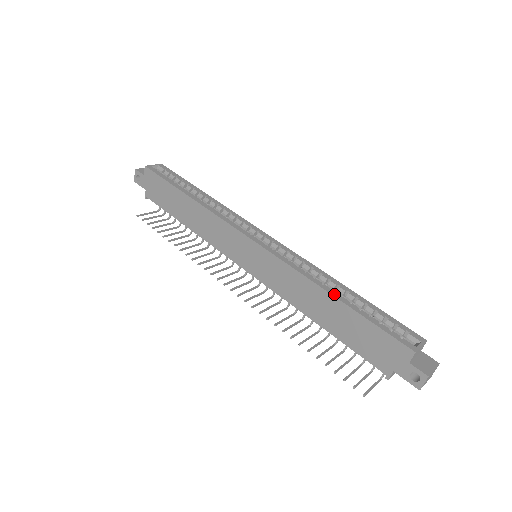
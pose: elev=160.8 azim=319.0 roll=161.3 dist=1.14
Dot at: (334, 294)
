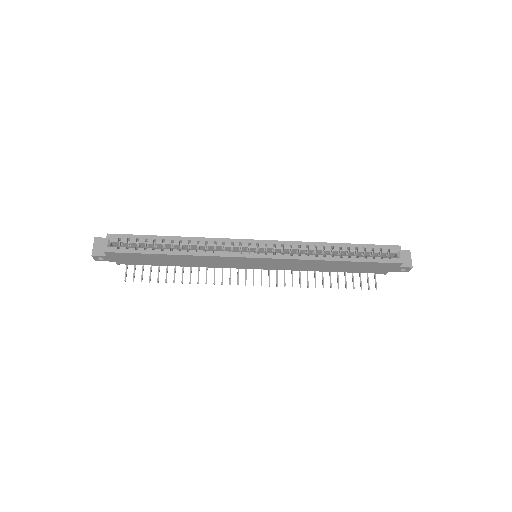
Dot at: (337, 259)
